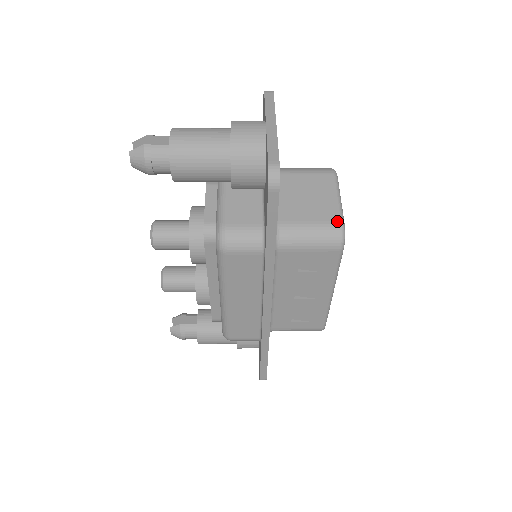
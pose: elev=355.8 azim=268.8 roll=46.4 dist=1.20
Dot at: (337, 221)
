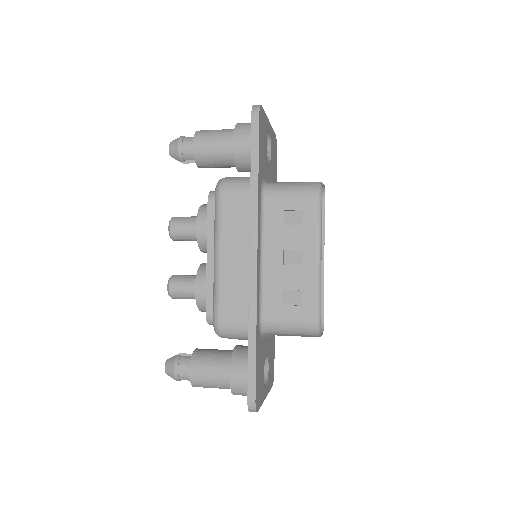
Dot at: occluded
